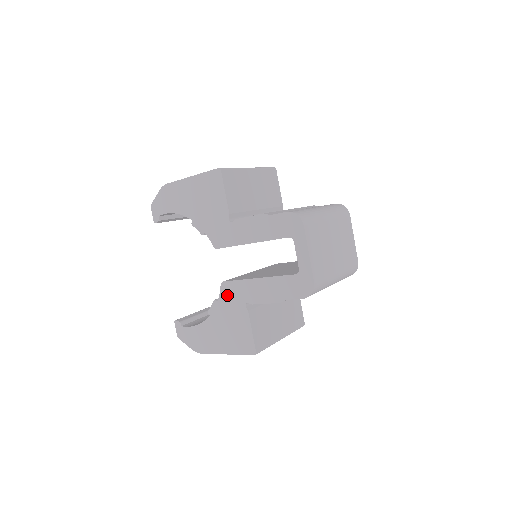
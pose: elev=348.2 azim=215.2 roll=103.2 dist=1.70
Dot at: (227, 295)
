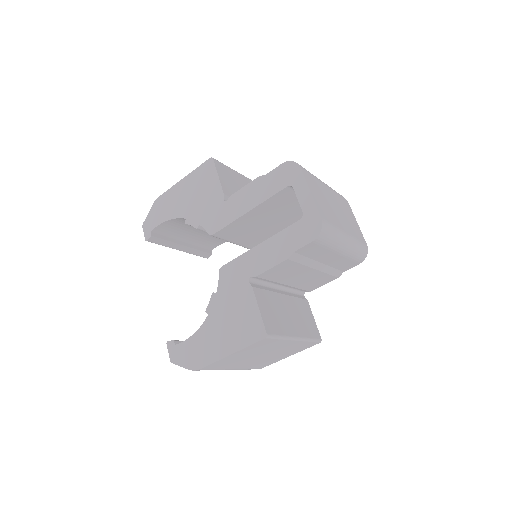
Dot at: (227, 280)
